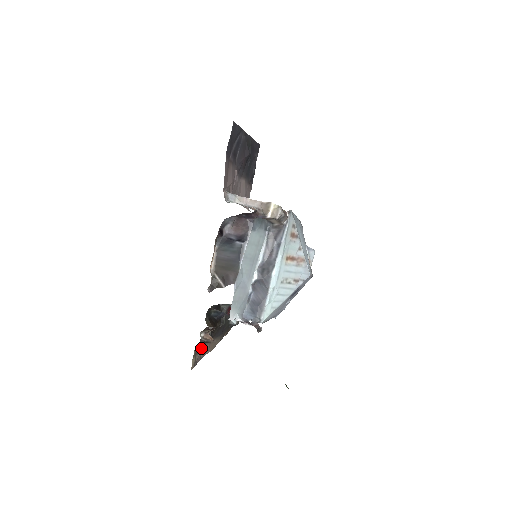
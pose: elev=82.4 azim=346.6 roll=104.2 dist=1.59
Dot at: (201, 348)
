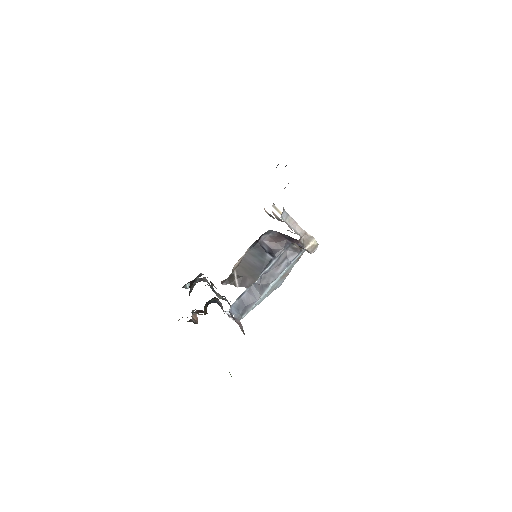
Dot at: occluded
